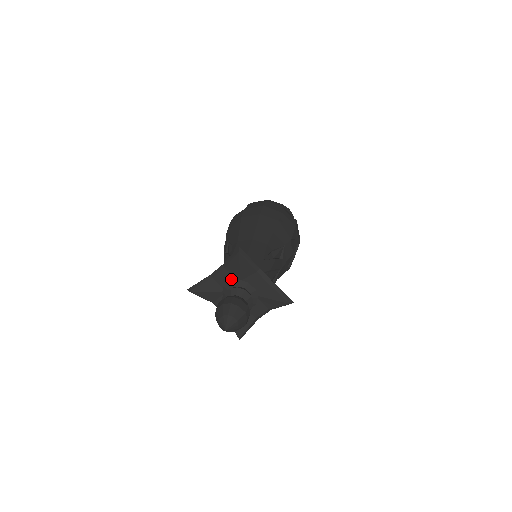
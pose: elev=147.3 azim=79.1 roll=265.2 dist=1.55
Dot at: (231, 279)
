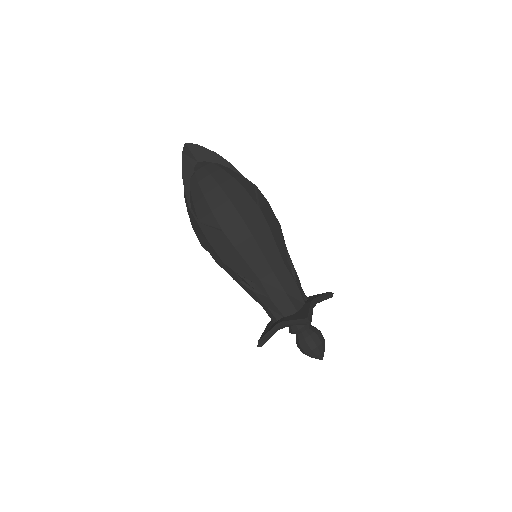
Dot at: occluded
